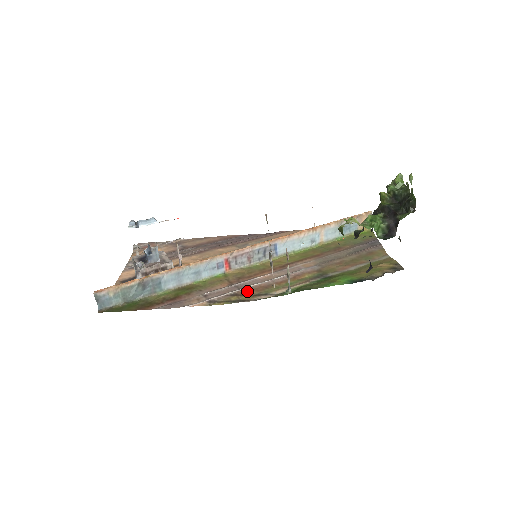
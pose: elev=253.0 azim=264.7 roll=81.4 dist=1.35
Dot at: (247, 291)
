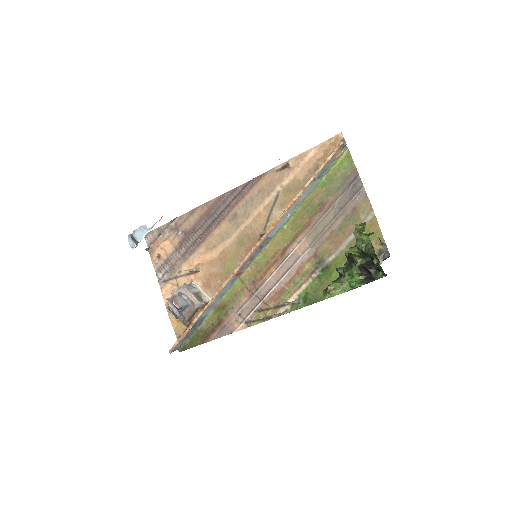
Dot at: (268, 303)
